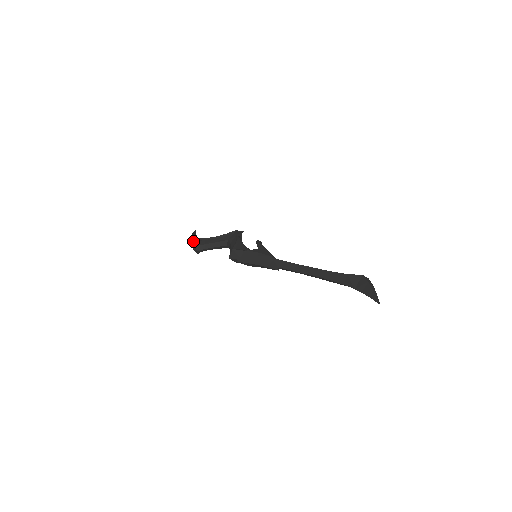
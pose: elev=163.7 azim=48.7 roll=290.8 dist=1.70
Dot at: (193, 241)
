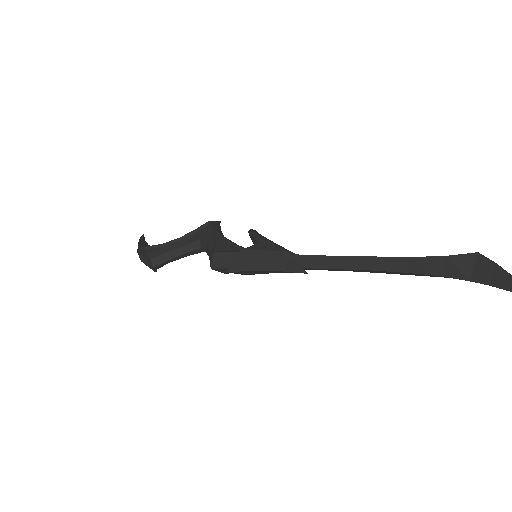
Dot at: (143, 253)
